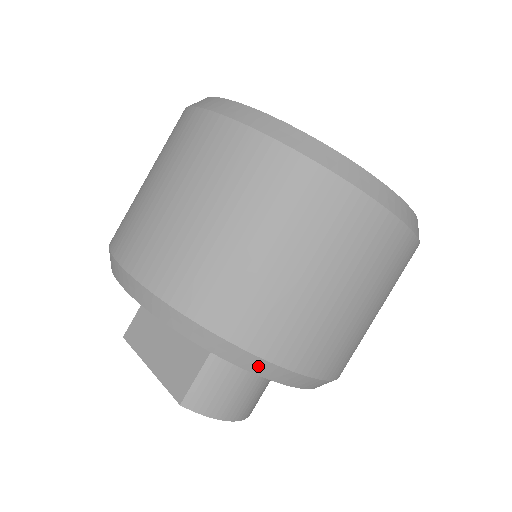
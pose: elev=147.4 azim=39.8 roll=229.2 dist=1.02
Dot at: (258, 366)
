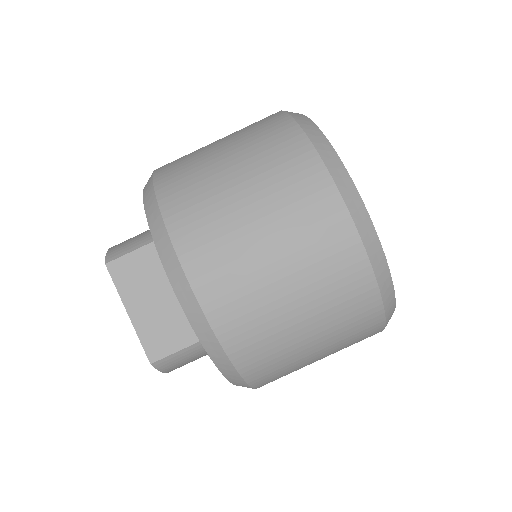
Dot at: (240, 384)
